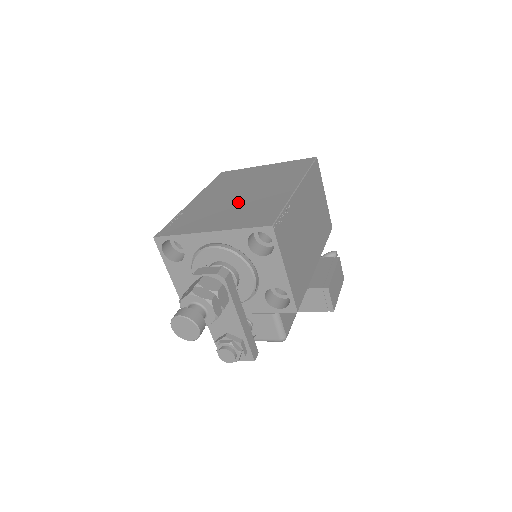
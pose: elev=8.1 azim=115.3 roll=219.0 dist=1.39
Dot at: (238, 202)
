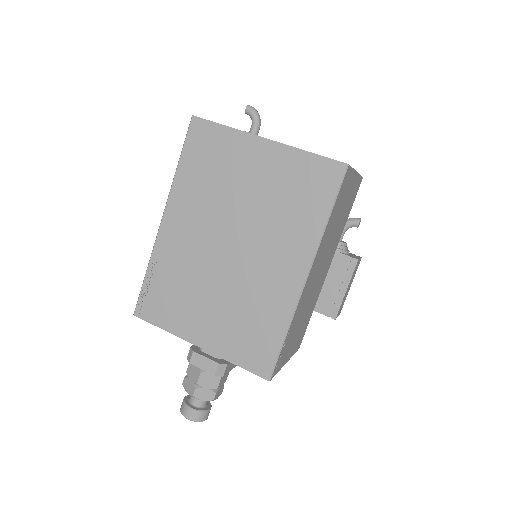
Dot at: (226, 278)
